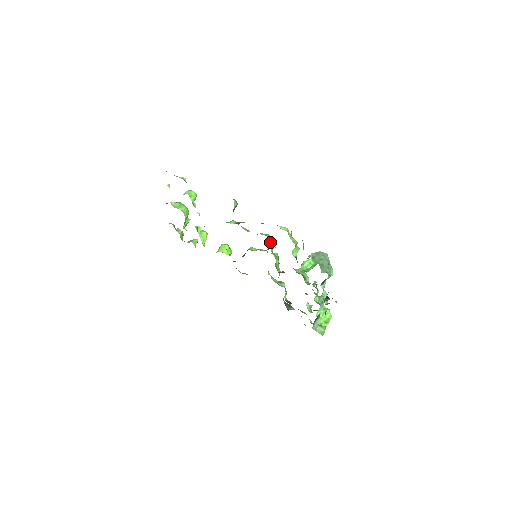
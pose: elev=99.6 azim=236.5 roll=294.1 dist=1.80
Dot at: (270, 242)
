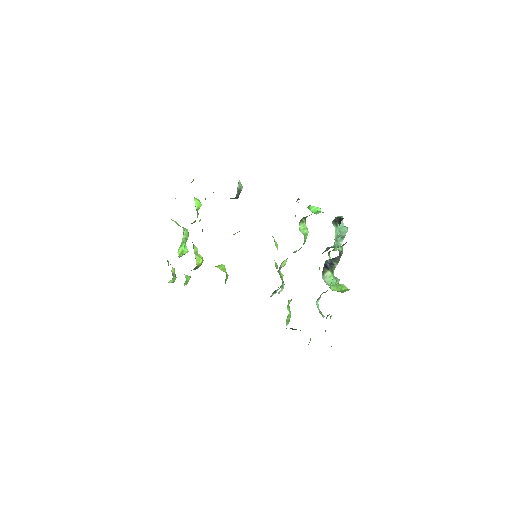
Dot at: (274, 241)
